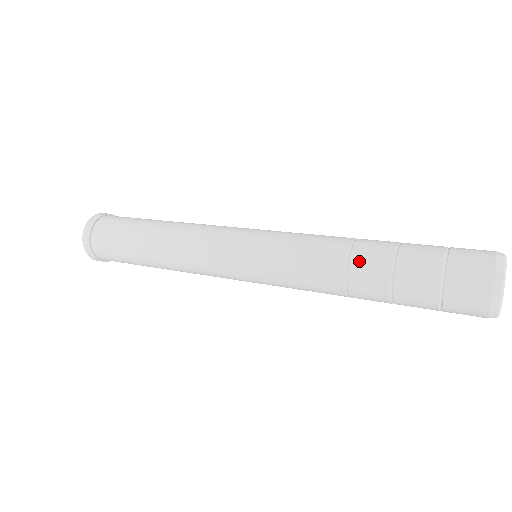
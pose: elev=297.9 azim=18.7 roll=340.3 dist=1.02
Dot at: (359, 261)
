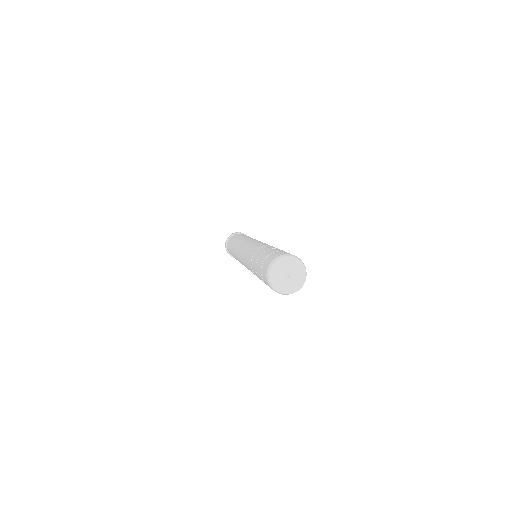
Dot at: (255, 255)
